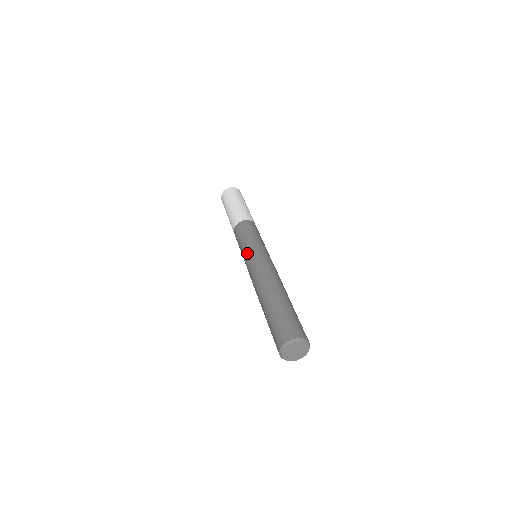
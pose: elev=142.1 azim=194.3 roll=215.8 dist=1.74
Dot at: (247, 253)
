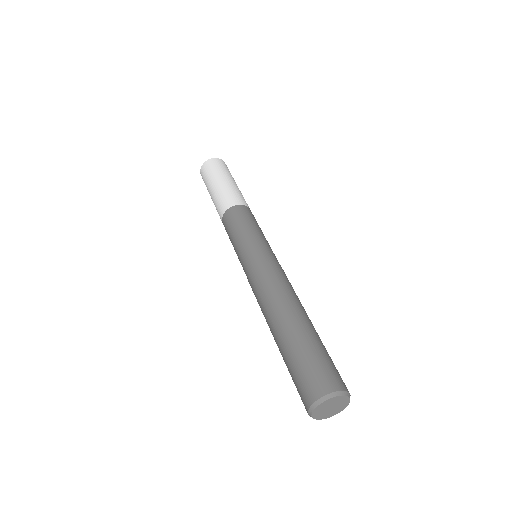
Dot at: occluded
